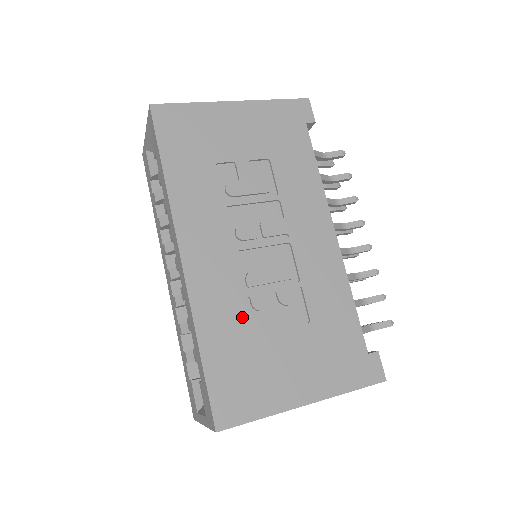
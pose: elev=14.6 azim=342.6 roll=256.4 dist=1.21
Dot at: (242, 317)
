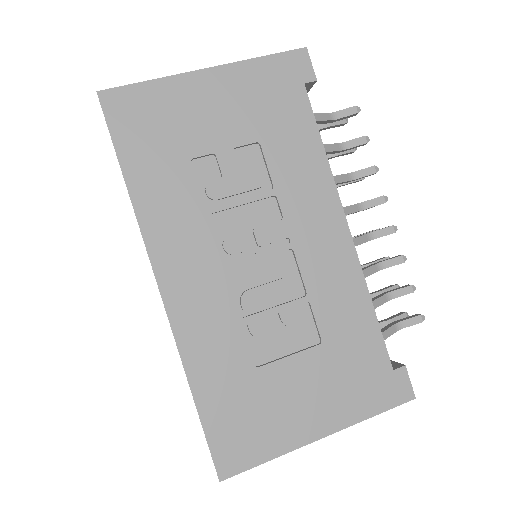
Dot at: (239, 349)
